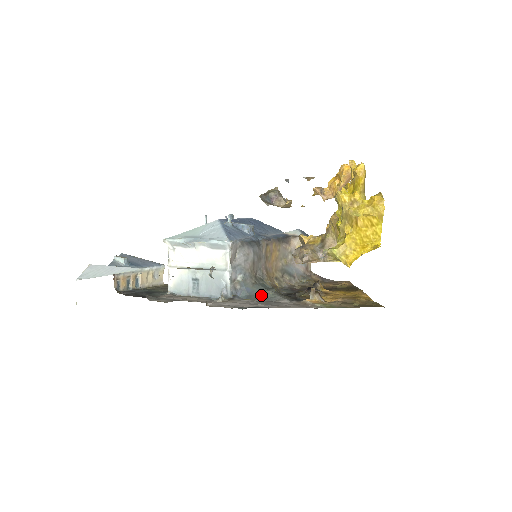
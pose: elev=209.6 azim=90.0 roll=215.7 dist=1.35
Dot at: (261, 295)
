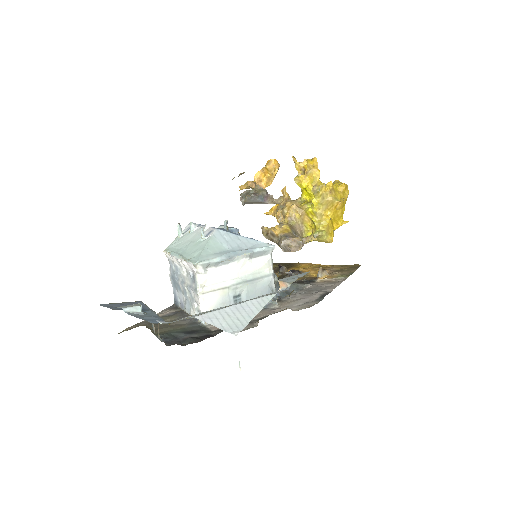
Dot at: (289, 288)
